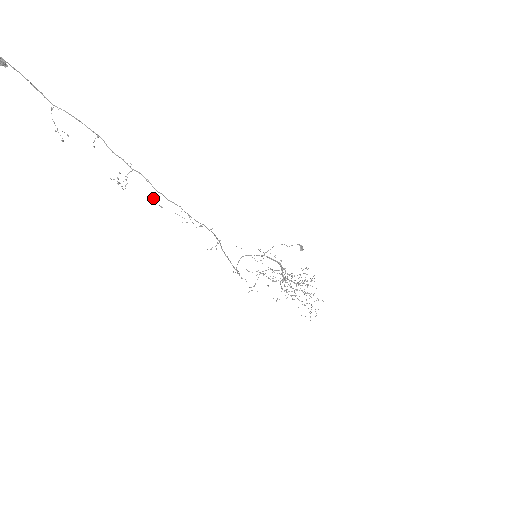
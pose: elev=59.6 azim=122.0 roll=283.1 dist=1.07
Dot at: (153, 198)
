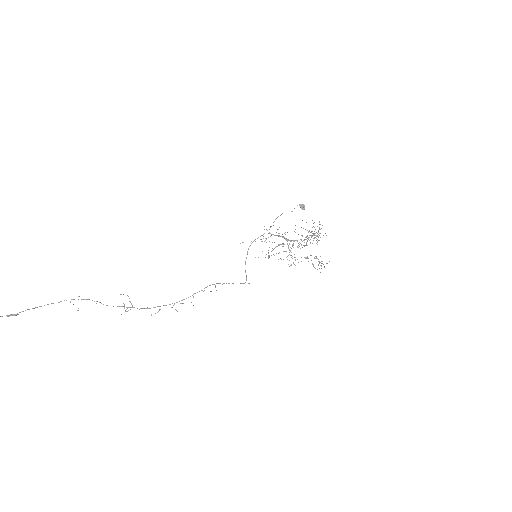
Dot at: occluded
